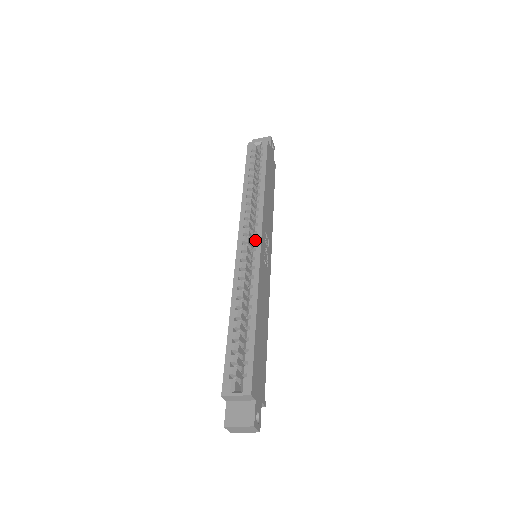
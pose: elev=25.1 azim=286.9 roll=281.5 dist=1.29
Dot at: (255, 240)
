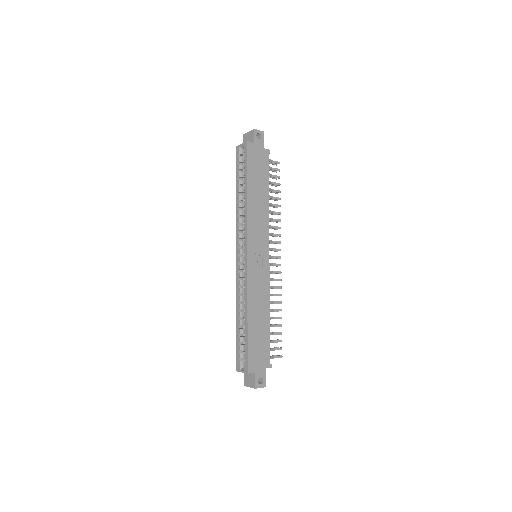
Dot at: (245, 253)
